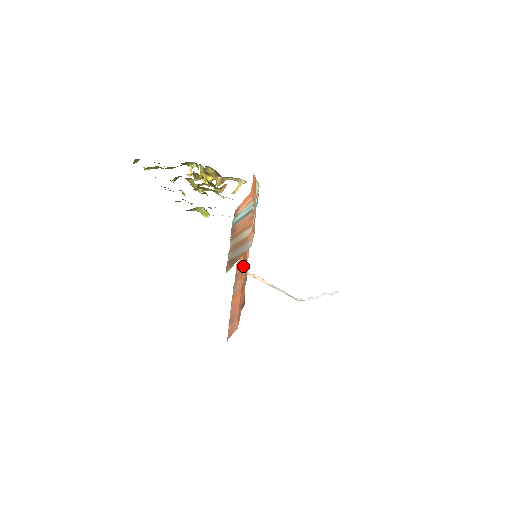
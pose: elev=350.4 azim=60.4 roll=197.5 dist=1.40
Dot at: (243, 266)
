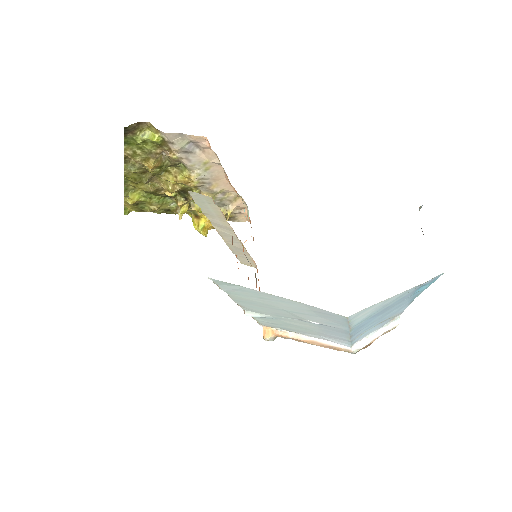
Dot at: (248, 279)
